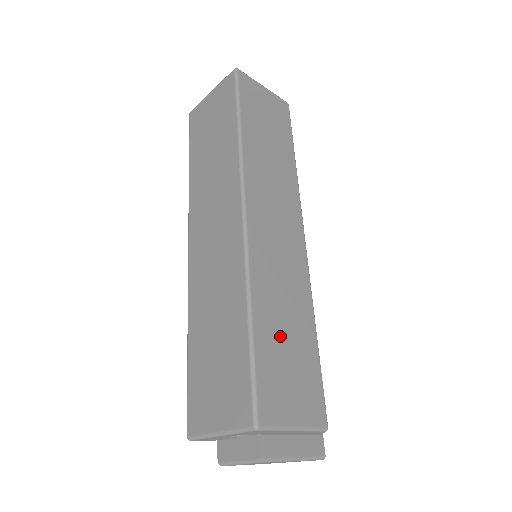
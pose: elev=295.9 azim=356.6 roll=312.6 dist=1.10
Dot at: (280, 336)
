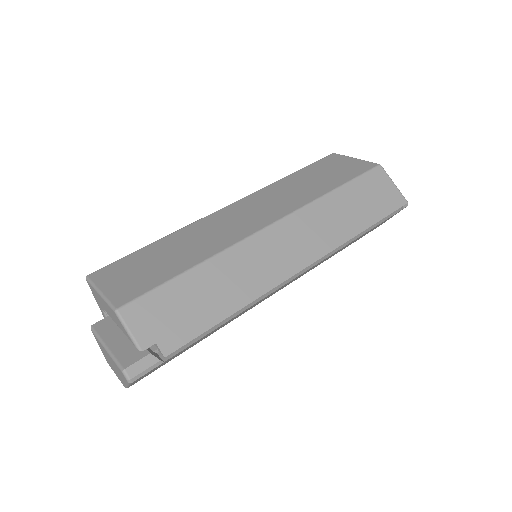
Dot at: (161, 255)
